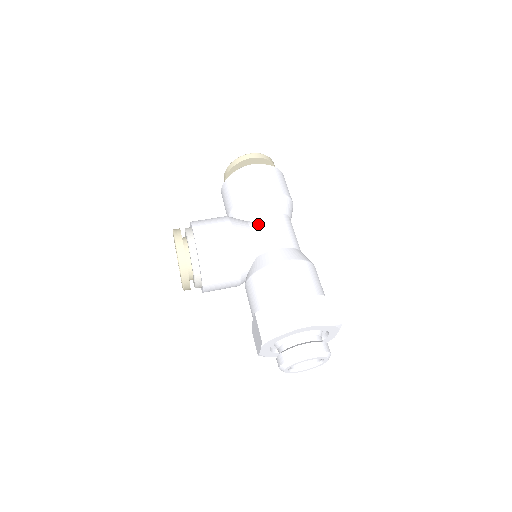
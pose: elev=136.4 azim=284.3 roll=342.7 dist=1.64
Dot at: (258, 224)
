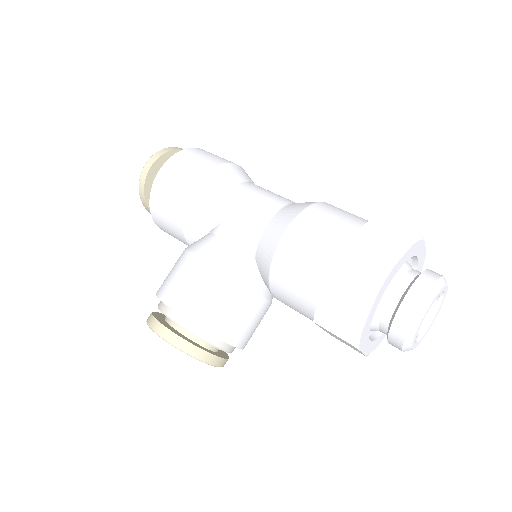
Dot at: (222, 223)
